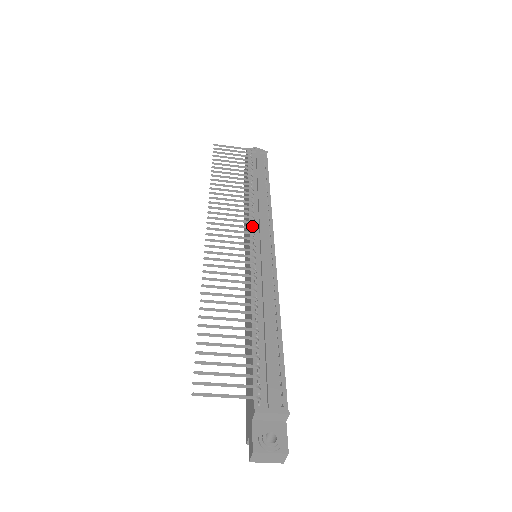
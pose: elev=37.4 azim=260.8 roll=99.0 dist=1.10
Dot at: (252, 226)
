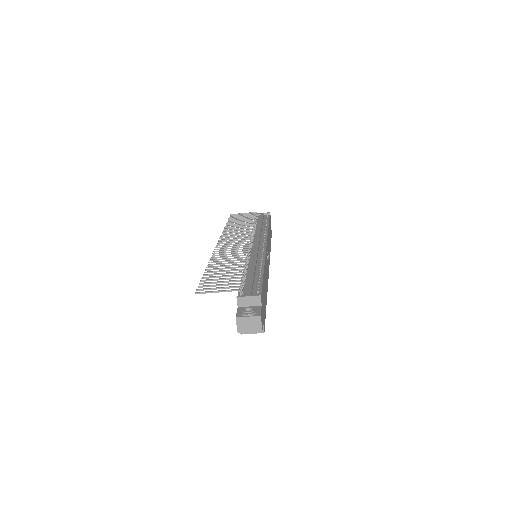
Dot at: occluded
